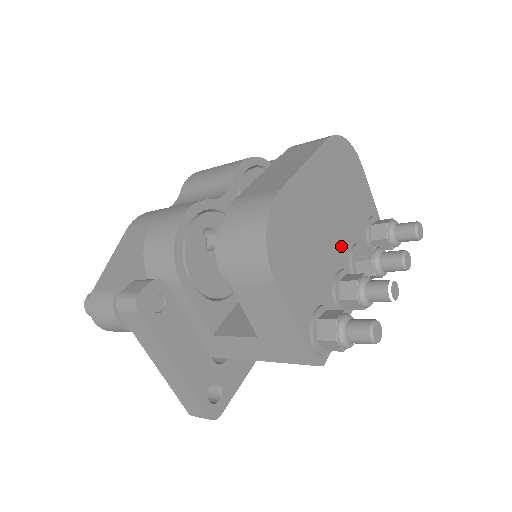
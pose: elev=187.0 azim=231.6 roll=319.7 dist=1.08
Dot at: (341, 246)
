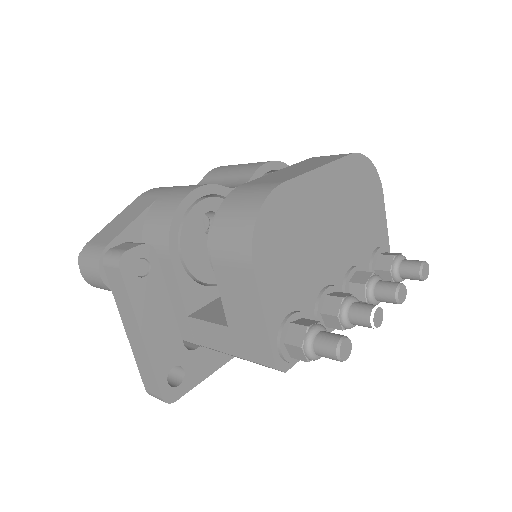
Dot at: (338, 262)
